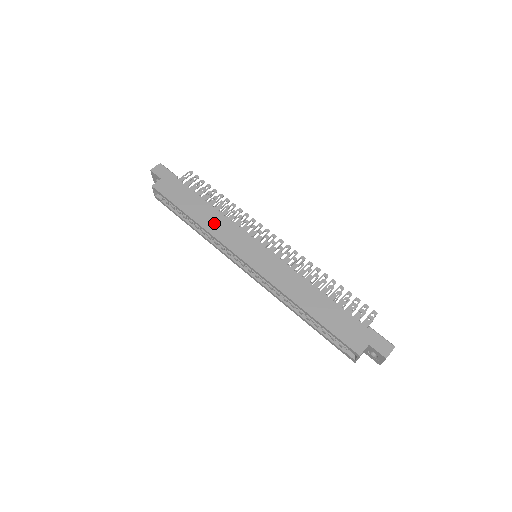
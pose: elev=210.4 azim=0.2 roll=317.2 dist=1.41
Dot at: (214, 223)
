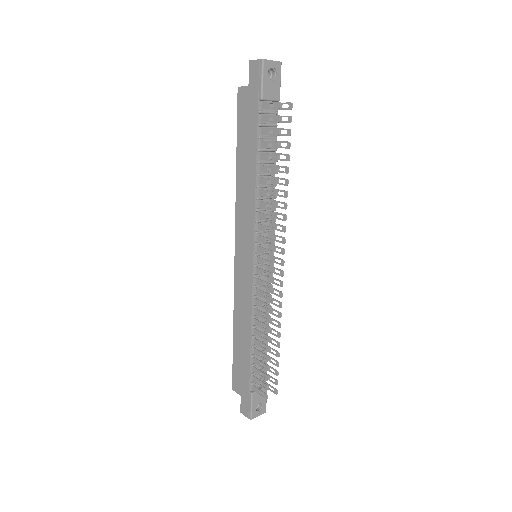
Dot at: (244, 195)
